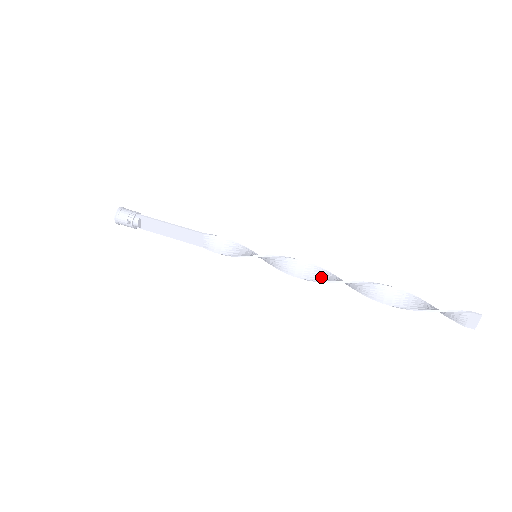
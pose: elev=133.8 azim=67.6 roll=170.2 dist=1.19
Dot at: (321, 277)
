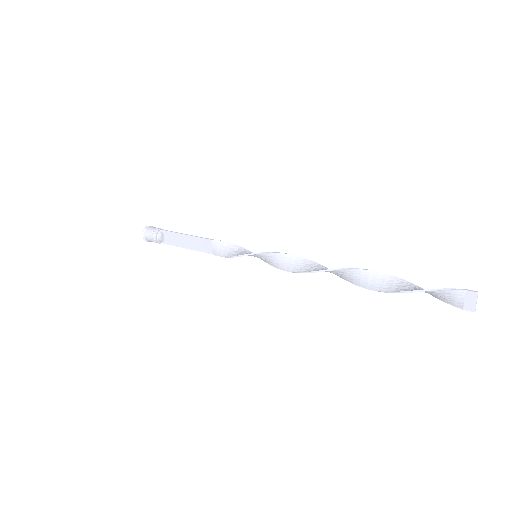
Dot at: (313, 269)
